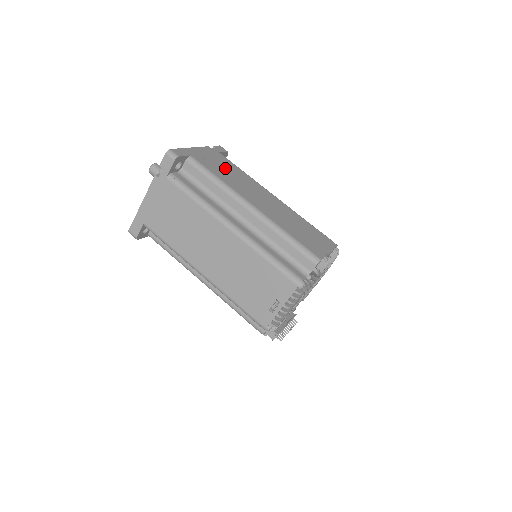
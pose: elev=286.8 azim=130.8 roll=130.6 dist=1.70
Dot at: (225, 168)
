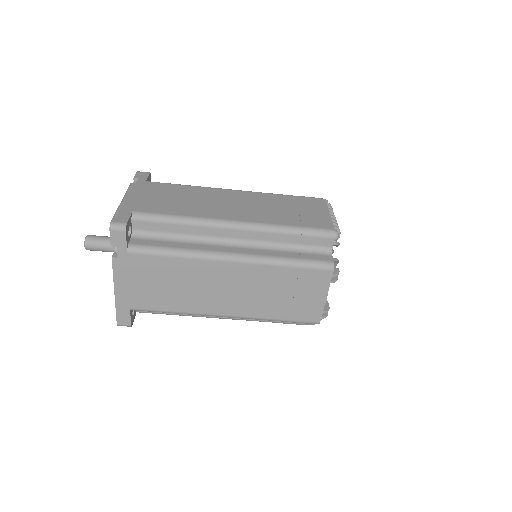
Dot at: (160, 283)
